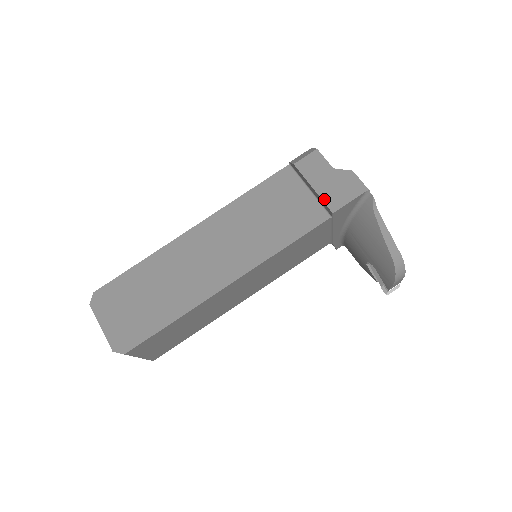
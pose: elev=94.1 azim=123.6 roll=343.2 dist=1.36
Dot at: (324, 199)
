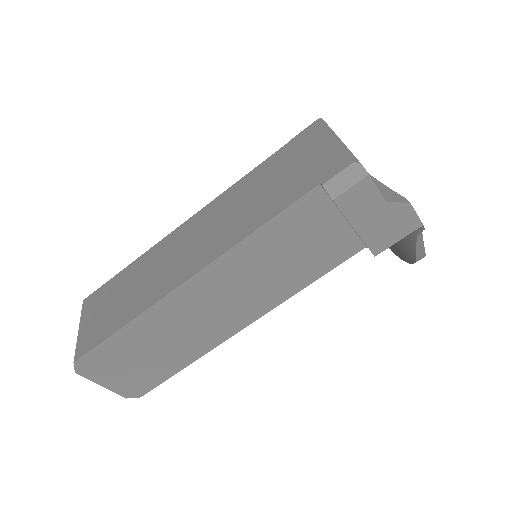
Dot at: (367, 242)
